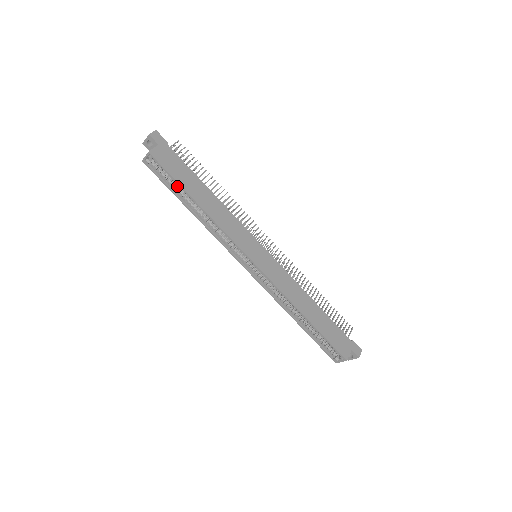
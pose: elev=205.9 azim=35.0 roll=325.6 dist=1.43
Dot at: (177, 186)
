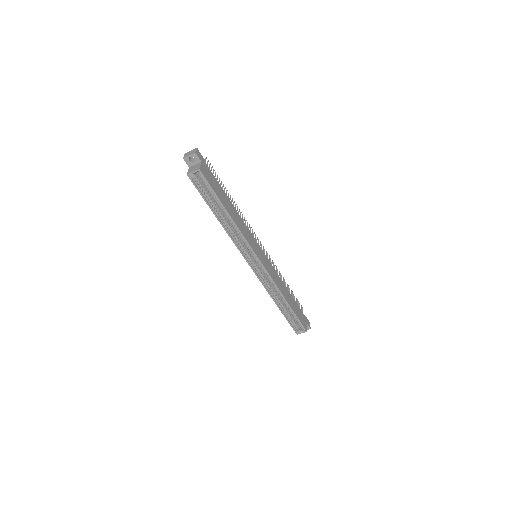
Dot at: (211, 198)
